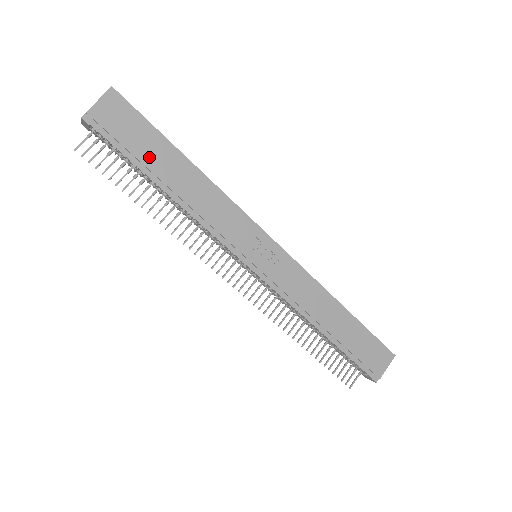
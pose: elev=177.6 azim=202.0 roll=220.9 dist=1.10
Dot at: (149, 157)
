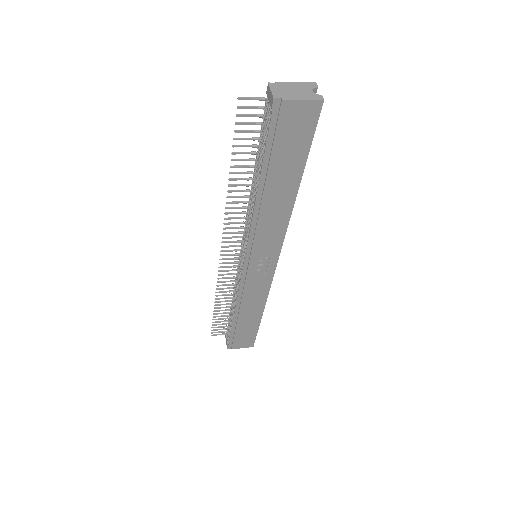
Dot at: (279, 165)
